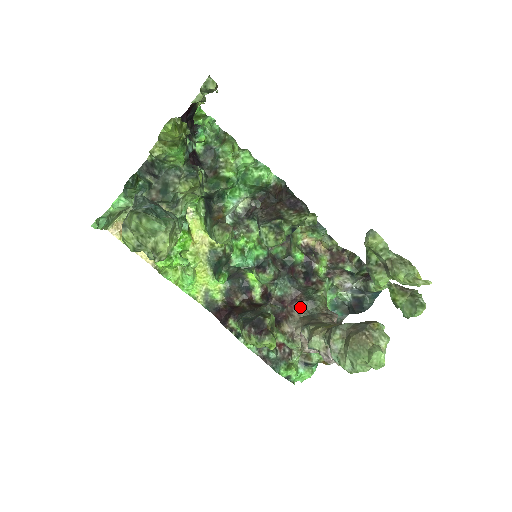
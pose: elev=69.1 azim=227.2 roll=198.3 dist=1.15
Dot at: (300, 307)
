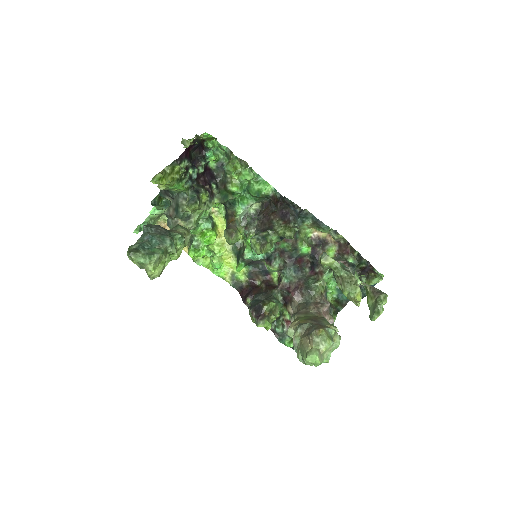
Dot at: (299, 295)
